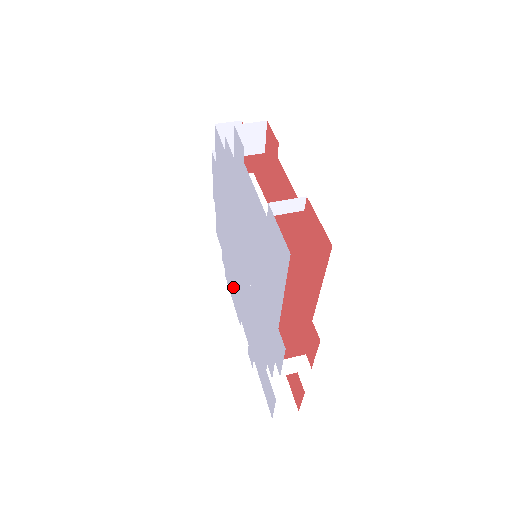
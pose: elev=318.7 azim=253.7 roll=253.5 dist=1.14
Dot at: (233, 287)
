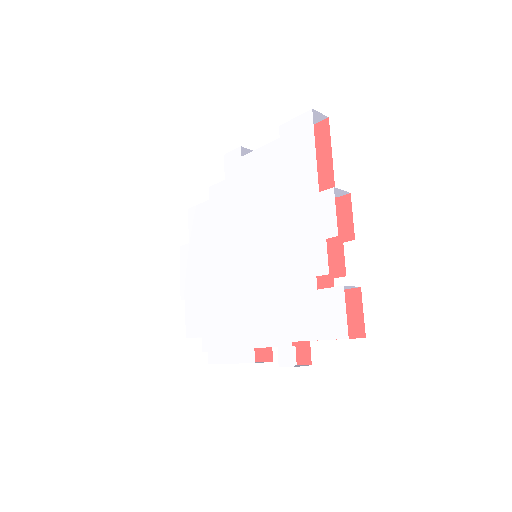
Dot at: (232, 334)
